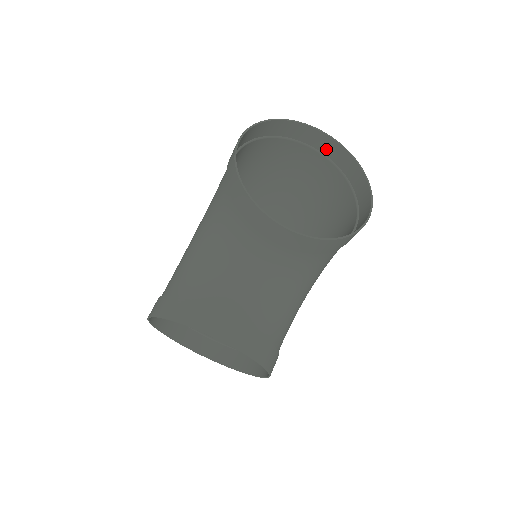
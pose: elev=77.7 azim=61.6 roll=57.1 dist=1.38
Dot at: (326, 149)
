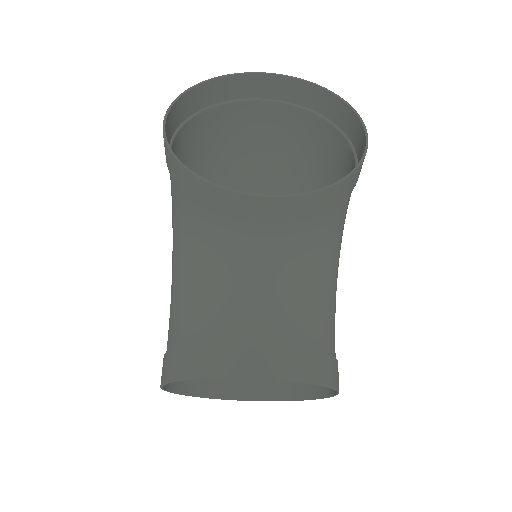
Dot at: (279, 93)
